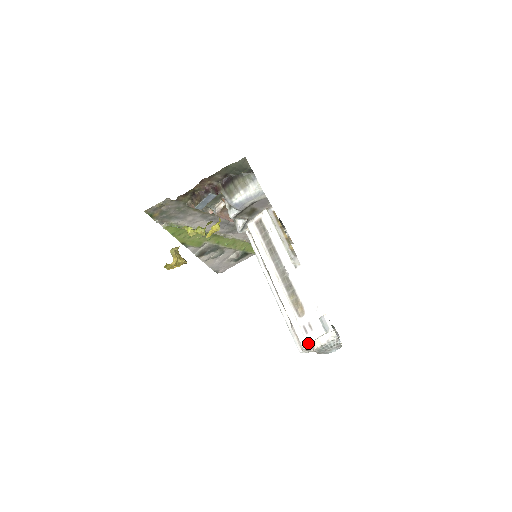
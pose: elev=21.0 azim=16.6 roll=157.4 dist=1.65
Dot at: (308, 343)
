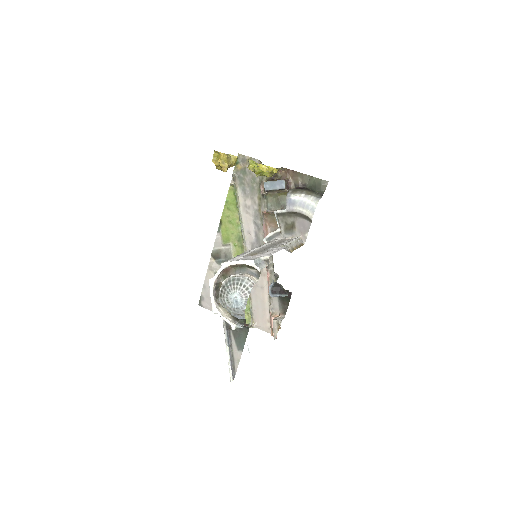
Dot at: (230, 262)
